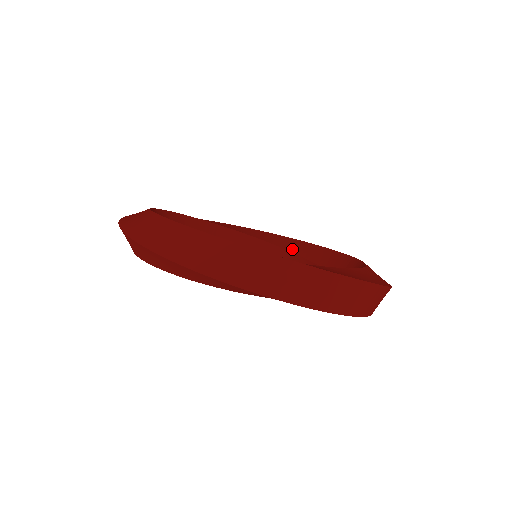
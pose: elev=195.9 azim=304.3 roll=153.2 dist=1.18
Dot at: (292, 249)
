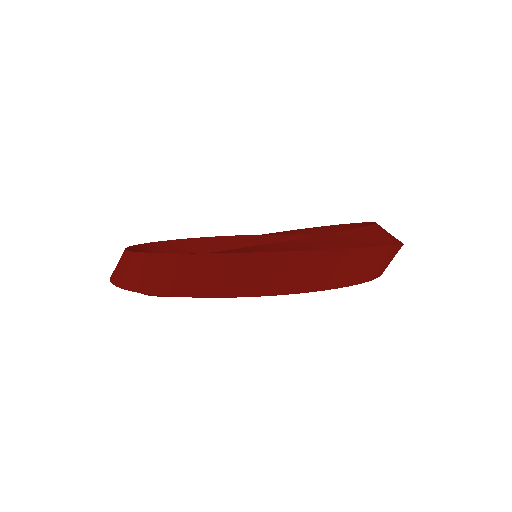
Dot at: occluded
